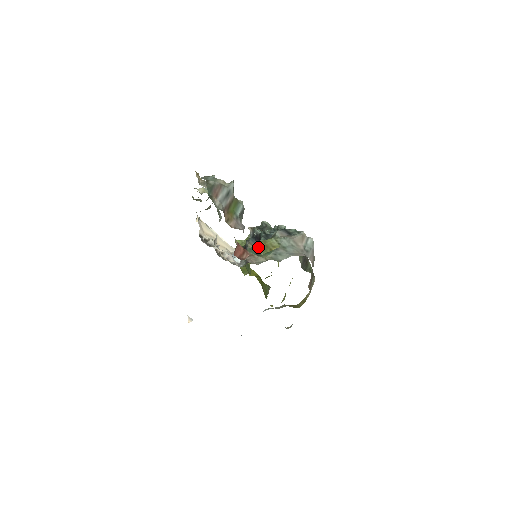
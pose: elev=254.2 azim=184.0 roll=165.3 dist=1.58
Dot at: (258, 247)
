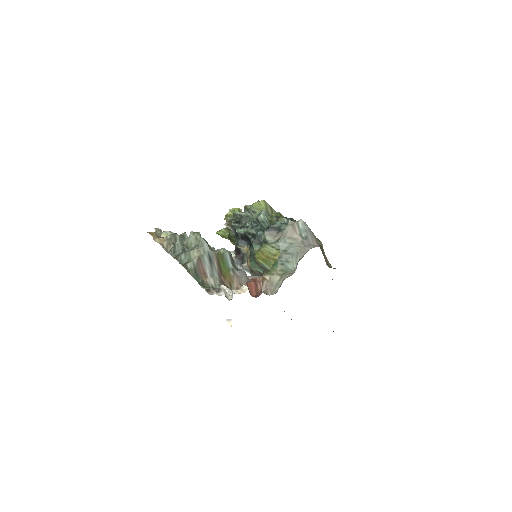
Dot at: (260, 262)
